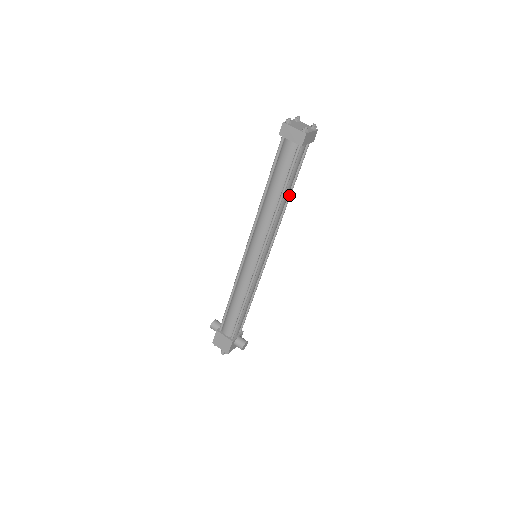
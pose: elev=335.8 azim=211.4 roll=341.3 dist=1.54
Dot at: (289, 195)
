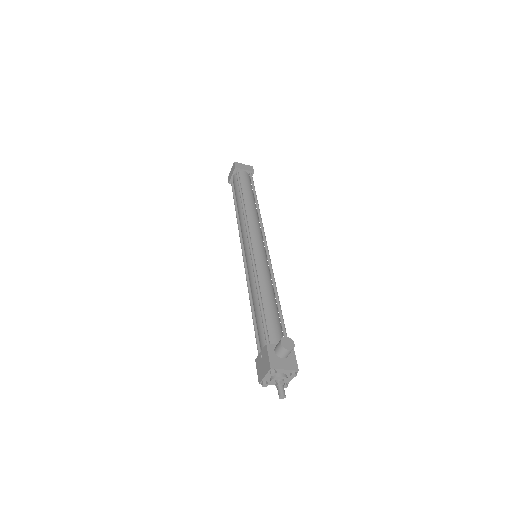
Dot at: (256, 202)
